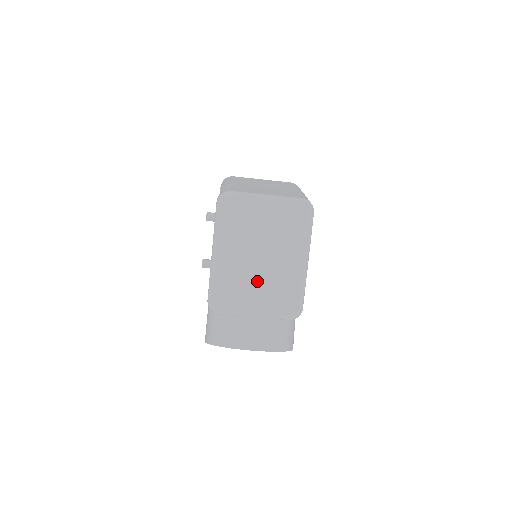
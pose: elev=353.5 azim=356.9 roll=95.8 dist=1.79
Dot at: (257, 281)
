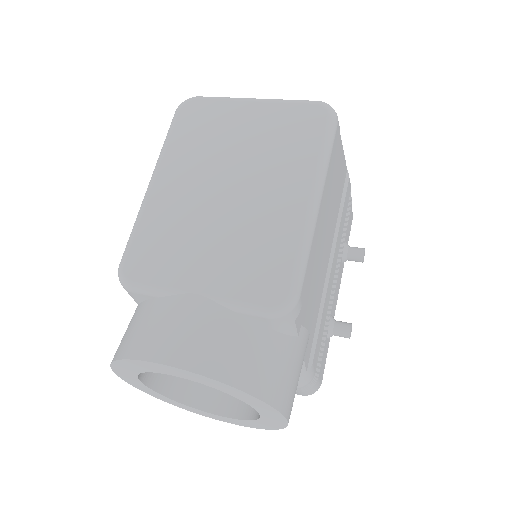
Dot at: (212, 230)
